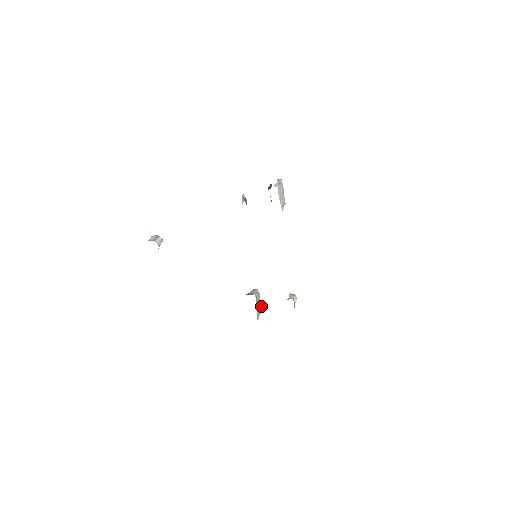
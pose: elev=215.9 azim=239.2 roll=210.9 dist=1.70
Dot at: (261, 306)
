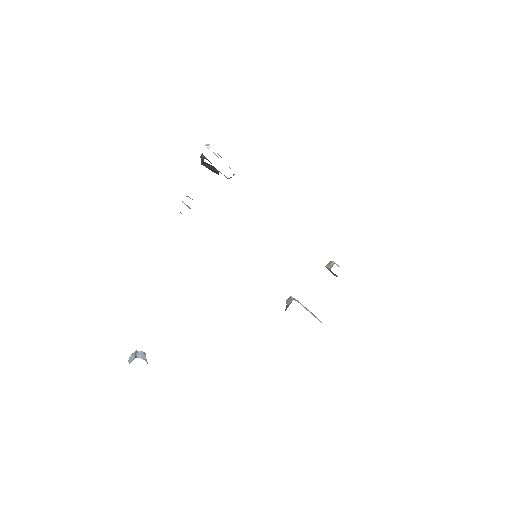
Dot at: occluded
